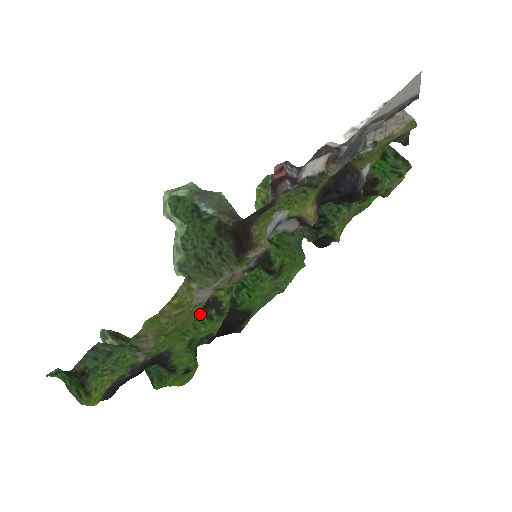
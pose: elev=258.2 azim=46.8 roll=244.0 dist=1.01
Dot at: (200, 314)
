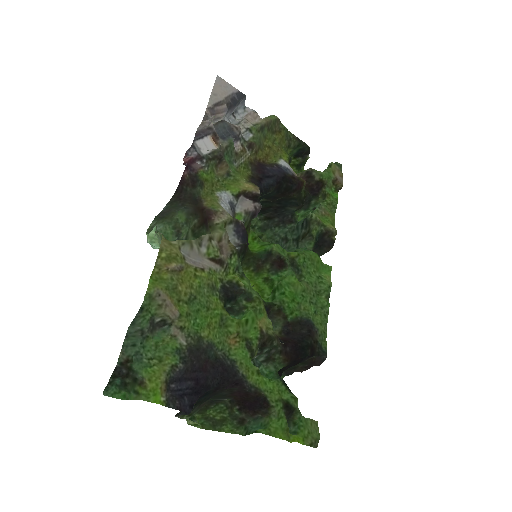
Dot at: (240, 318)
